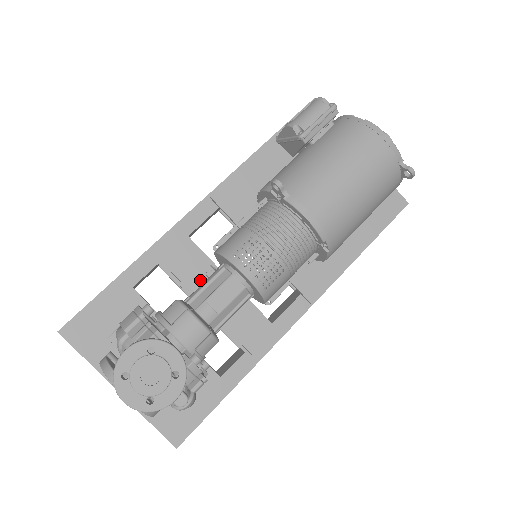
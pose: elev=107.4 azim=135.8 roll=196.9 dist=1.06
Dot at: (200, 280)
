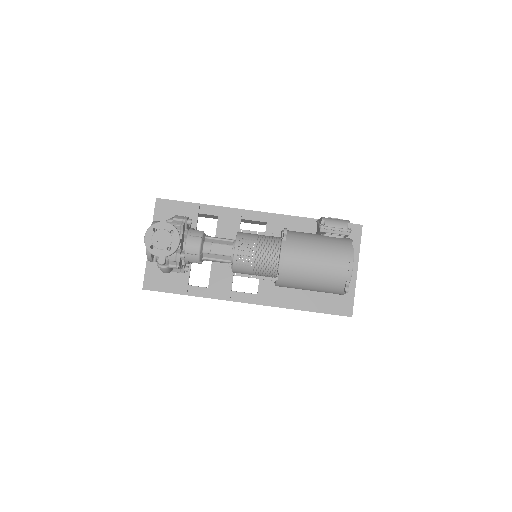
Dot at: occluded
